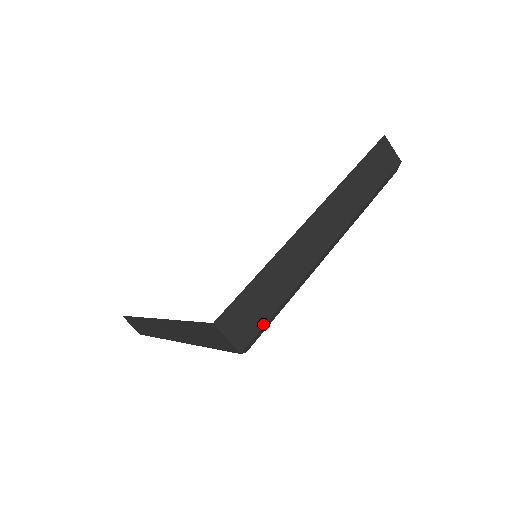
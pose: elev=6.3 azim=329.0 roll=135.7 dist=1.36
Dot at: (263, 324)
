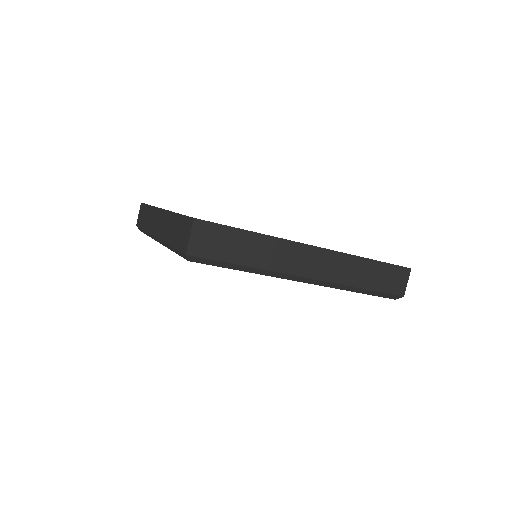
Dot at: (217, 259)
